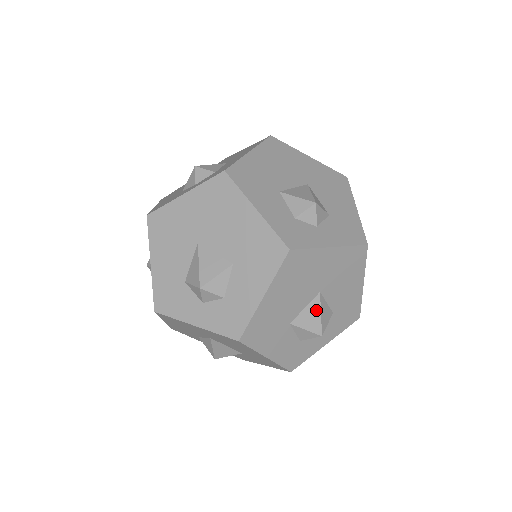
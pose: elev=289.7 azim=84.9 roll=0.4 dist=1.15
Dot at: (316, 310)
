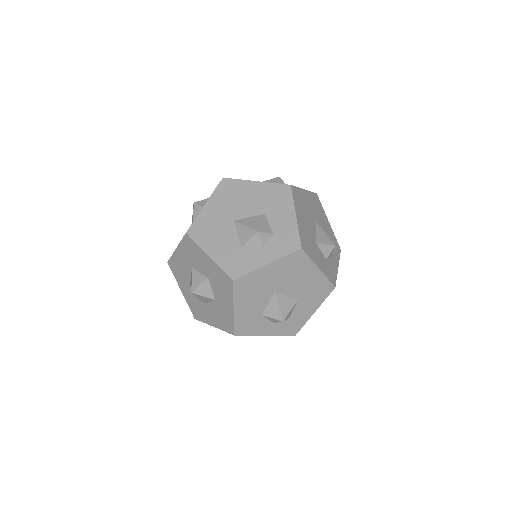
Dot at: (321, 232)
